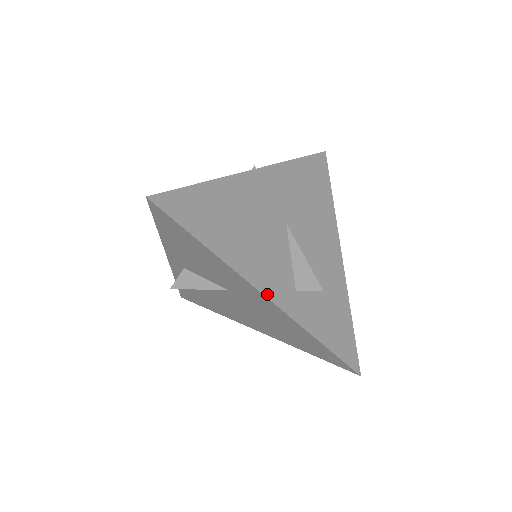
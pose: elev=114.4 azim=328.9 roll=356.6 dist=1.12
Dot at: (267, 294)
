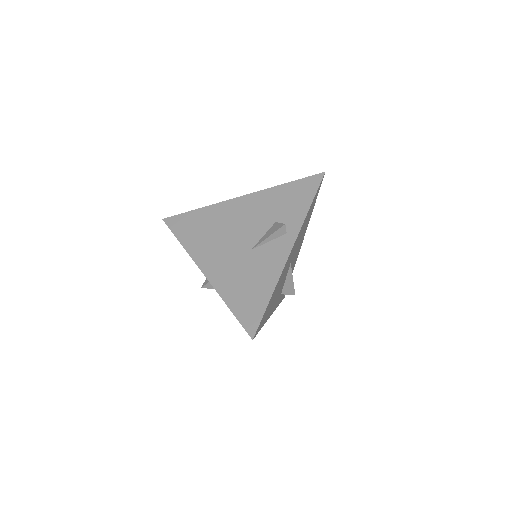
Dot at: occluded
